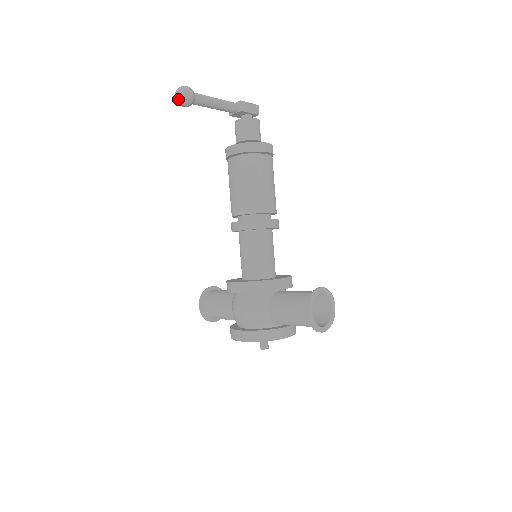
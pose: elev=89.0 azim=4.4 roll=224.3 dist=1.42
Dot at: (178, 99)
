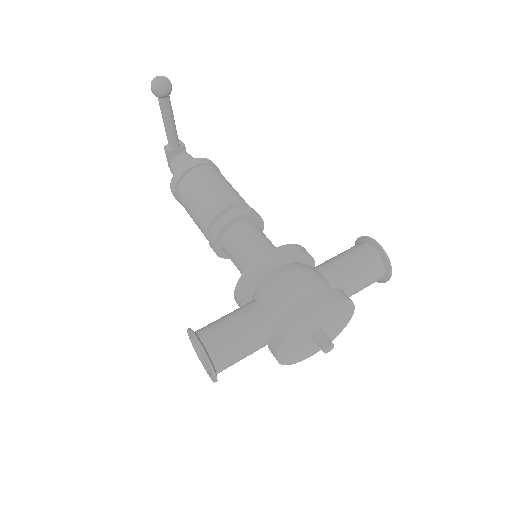
Dot at: (161, 80)
